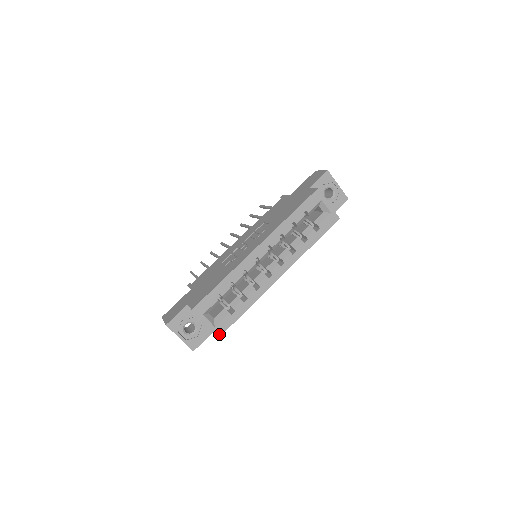
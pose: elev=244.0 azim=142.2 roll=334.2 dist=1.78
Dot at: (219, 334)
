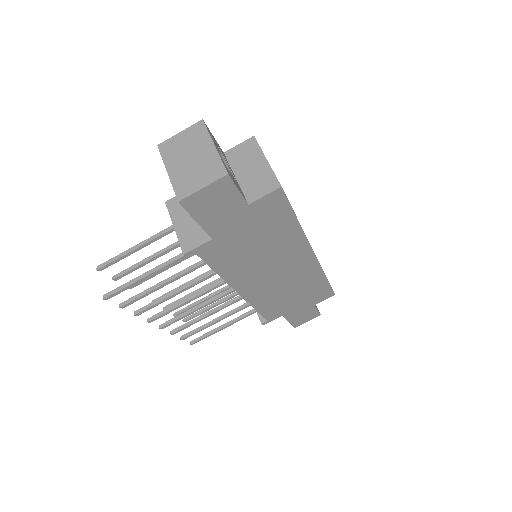
Dot at: (280, 185)
